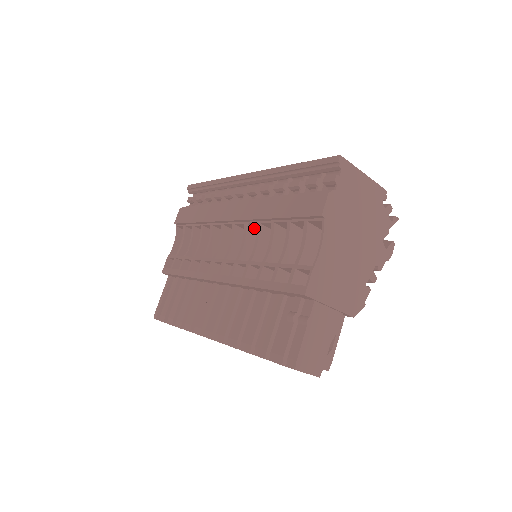
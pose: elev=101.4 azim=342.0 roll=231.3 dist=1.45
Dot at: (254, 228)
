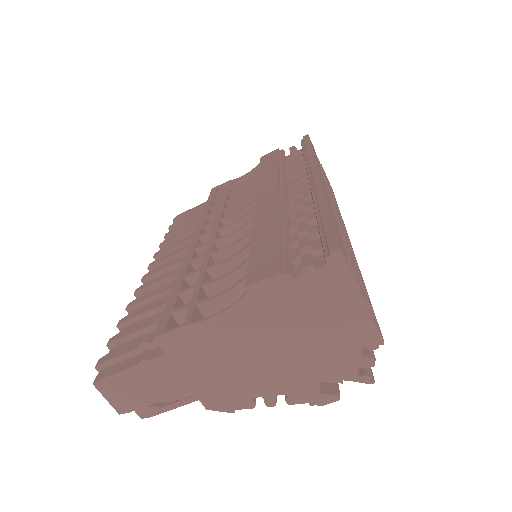
Dot at: occluded
